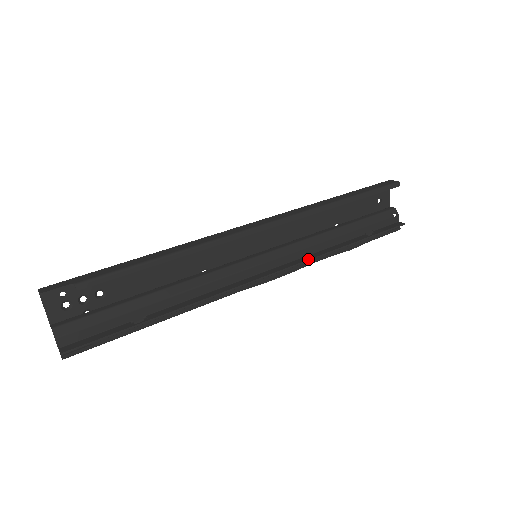
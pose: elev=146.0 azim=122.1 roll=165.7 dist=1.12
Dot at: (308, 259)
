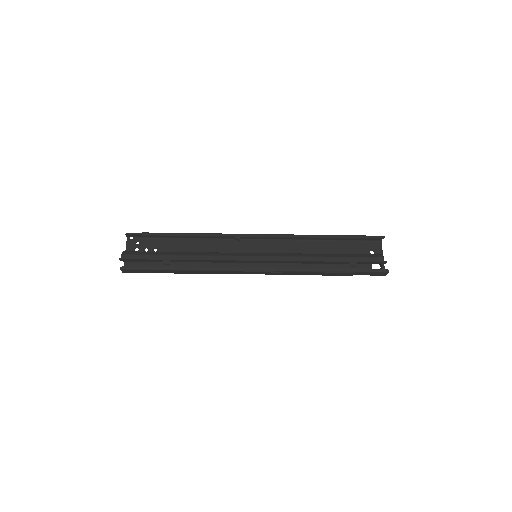
Dot at: (290, 260)
